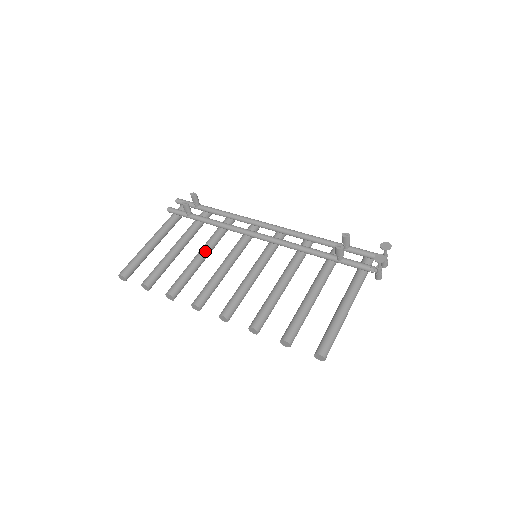
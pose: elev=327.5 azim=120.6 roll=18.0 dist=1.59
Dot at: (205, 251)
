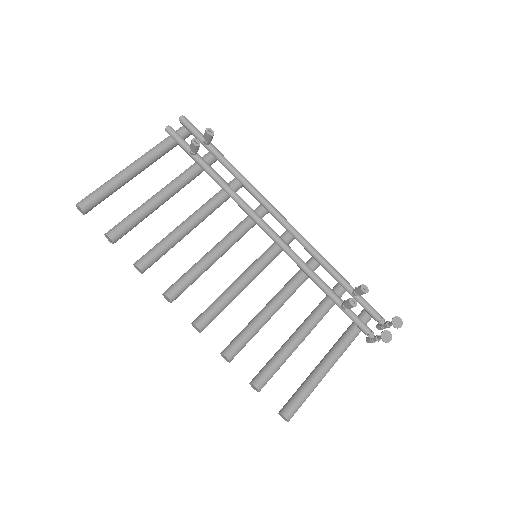
Dot at: (198, 220)
